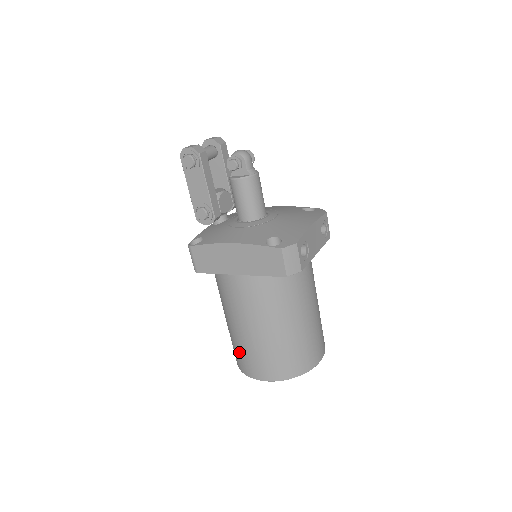
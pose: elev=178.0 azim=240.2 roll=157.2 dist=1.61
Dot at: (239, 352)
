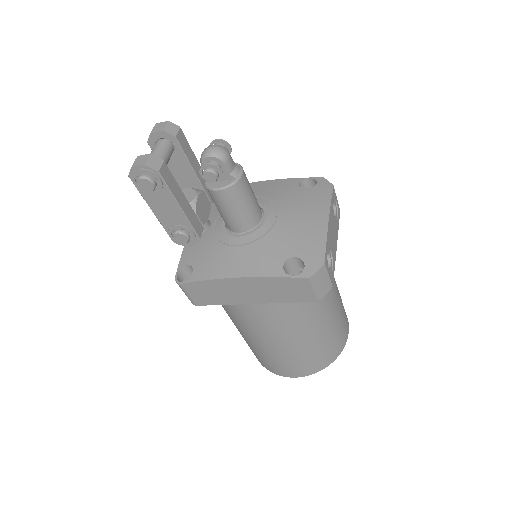
Dot at: (262, 358)
